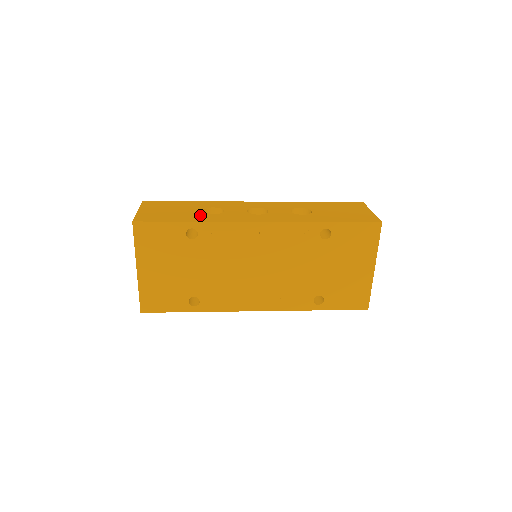
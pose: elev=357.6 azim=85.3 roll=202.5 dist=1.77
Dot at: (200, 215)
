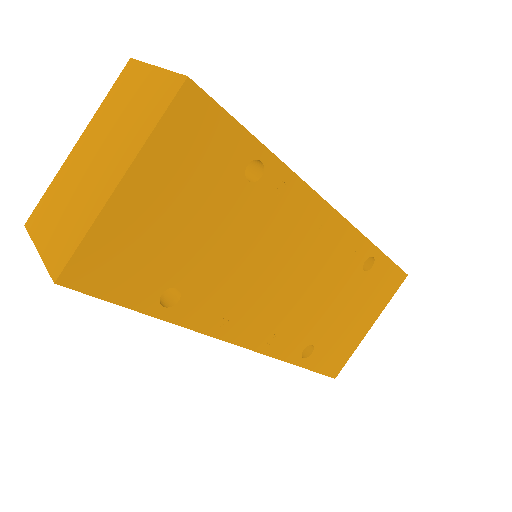
Dot at: occluded
